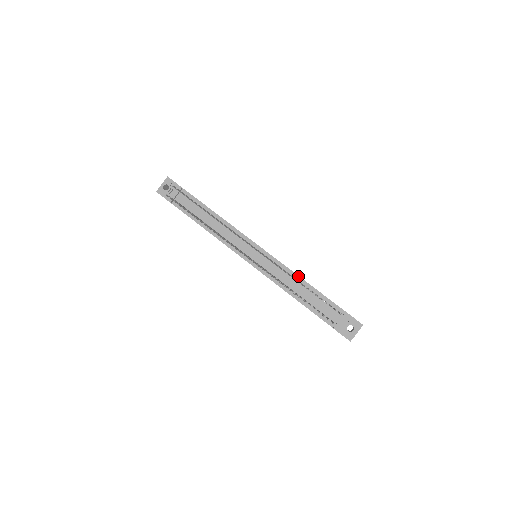
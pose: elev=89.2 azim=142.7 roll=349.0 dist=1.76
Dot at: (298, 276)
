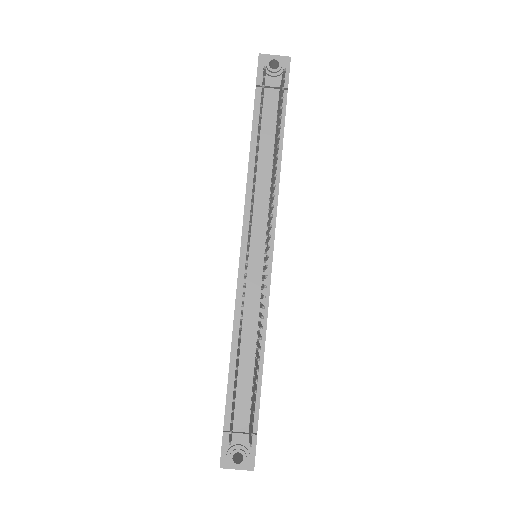
Dot at: (265, 335)
